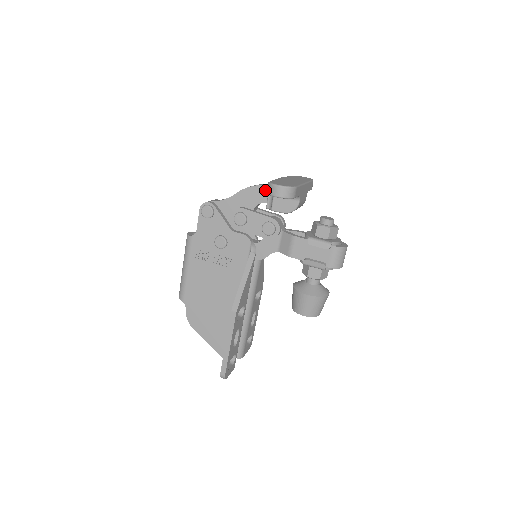
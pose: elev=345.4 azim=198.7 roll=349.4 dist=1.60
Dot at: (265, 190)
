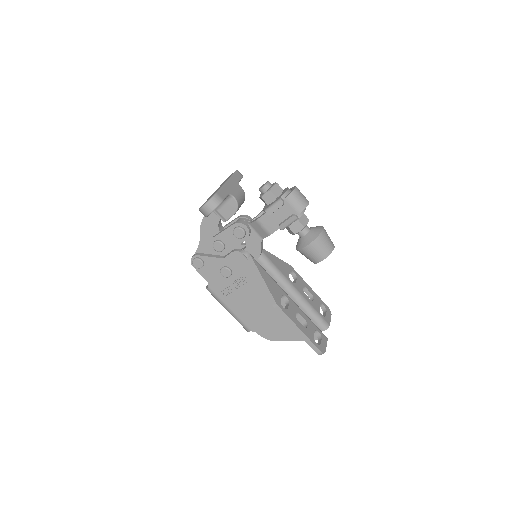
Dot at: (211, 213)
